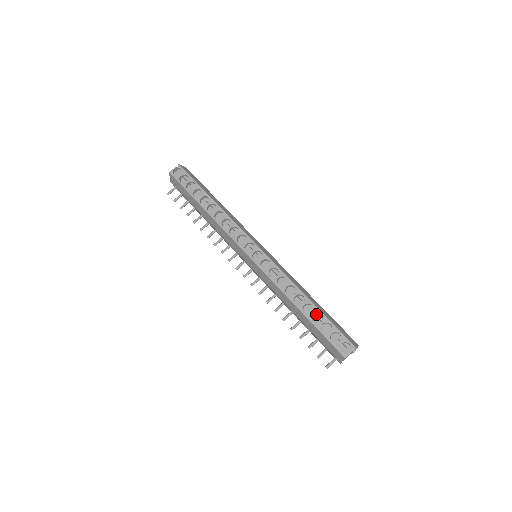
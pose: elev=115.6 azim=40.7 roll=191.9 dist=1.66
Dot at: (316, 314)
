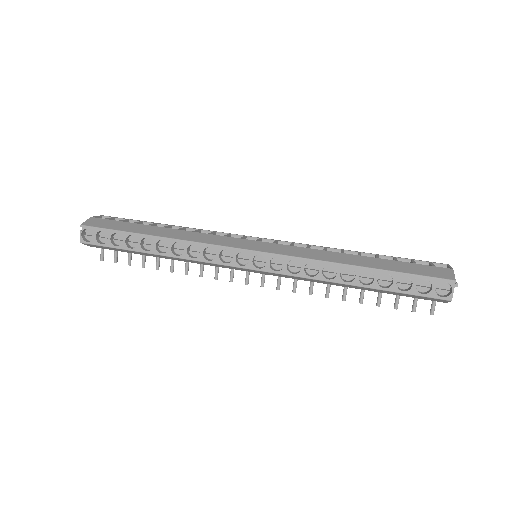
Dot at: (379, 276)
